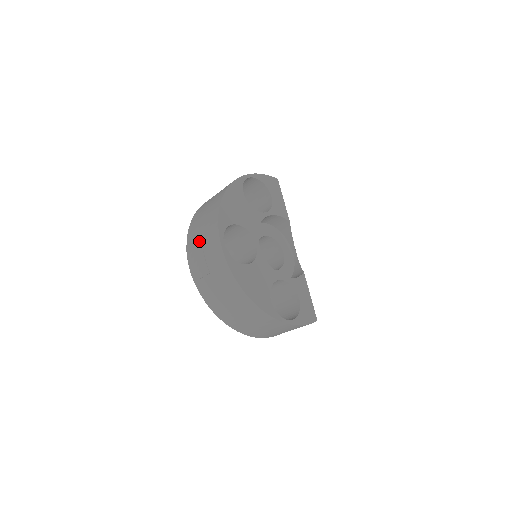
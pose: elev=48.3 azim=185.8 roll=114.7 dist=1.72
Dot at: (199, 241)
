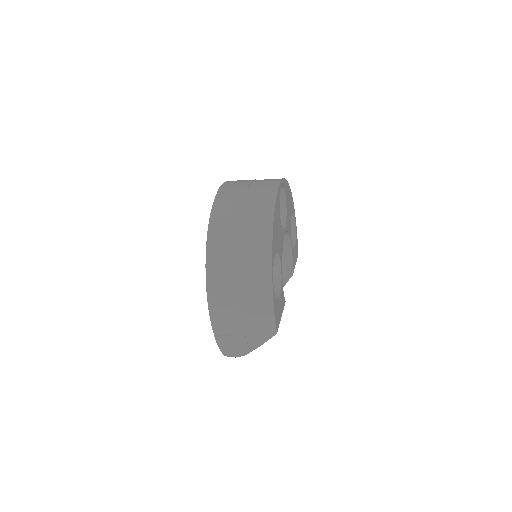
Dot at: occluded
